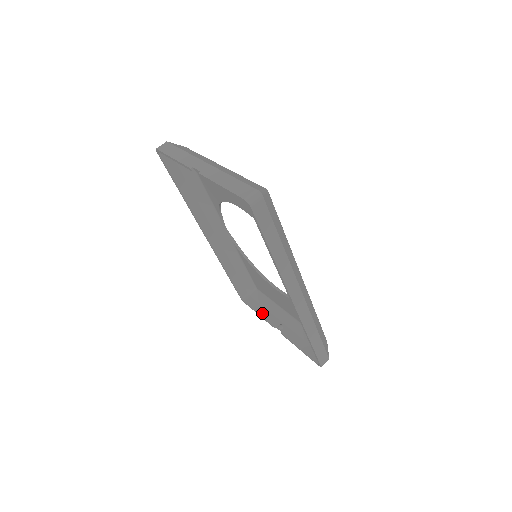
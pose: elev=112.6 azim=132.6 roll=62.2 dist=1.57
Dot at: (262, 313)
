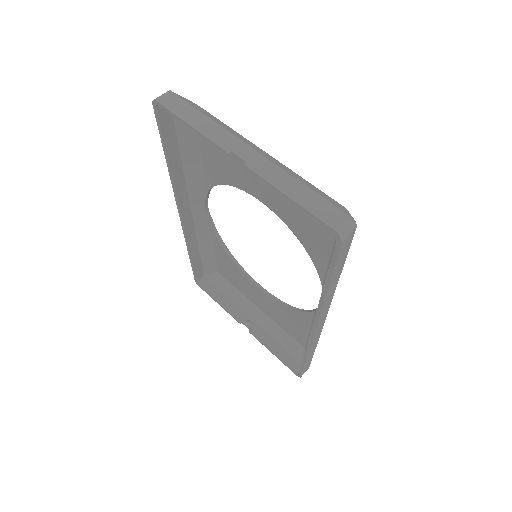
Dot at: (224, 303)
